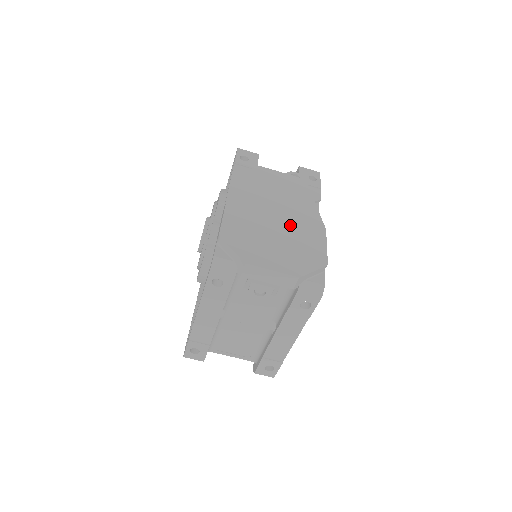
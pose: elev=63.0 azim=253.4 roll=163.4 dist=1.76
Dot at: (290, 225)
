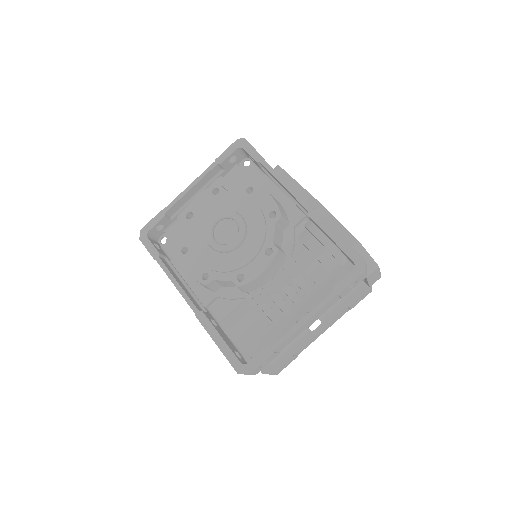
Dot at: occluded
